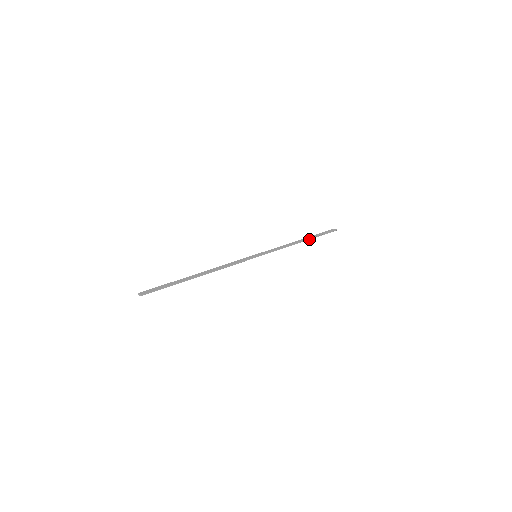
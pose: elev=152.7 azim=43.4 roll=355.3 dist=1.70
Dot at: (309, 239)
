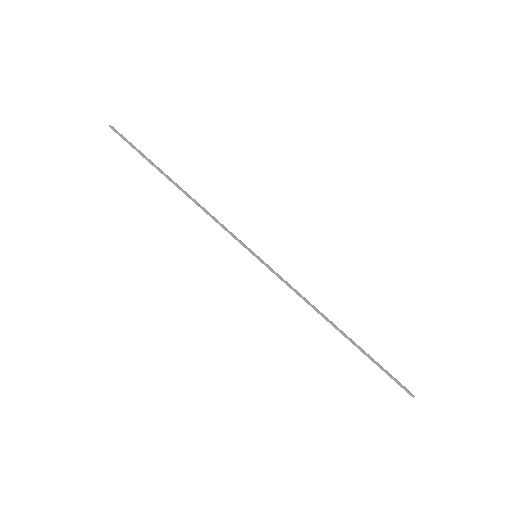
Dot at: (352, 341)
